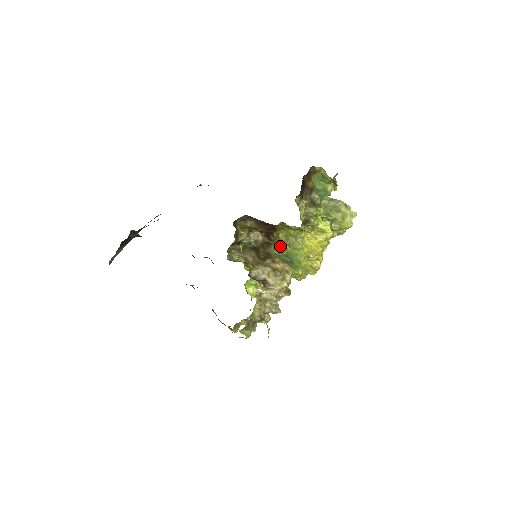
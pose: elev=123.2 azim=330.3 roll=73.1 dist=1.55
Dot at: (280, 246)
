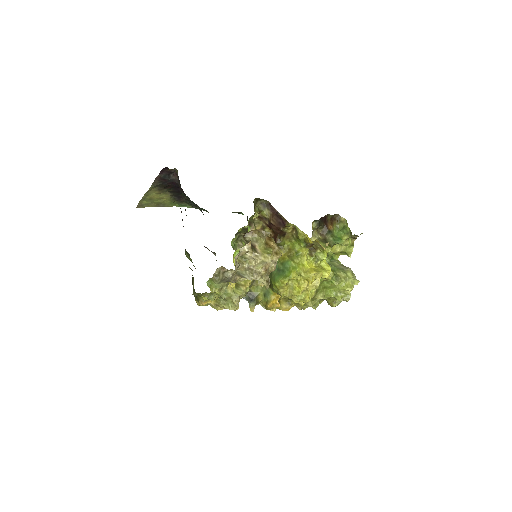
Dot at: occluded
